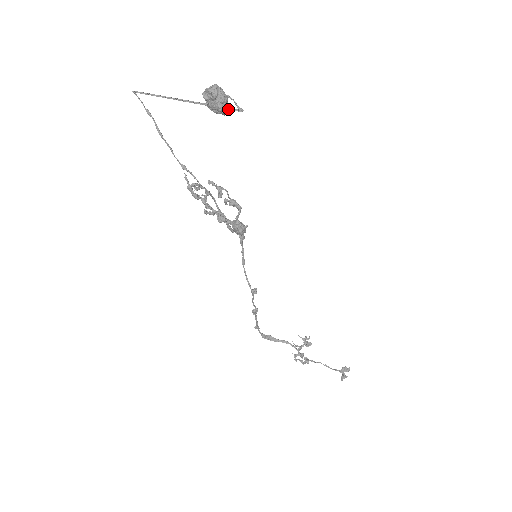
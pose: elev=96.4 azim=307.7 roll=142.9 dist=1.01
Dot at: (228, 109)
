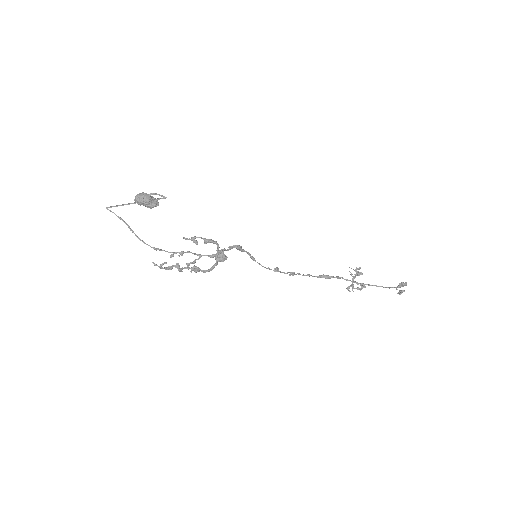
Dot at: (158, 199)
